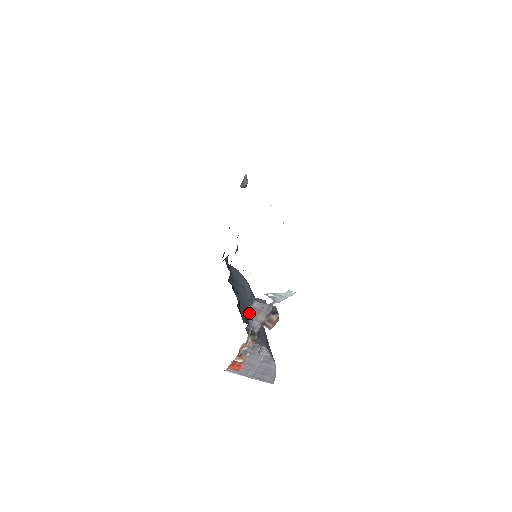
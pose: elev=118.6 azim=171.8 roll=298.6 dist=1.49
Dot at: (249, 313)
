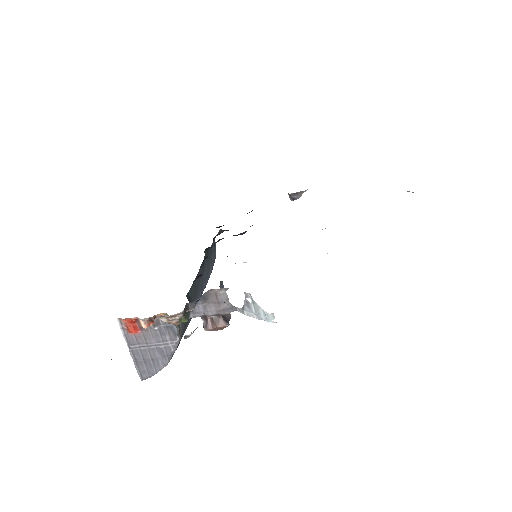
Dot at: (207, 293)
